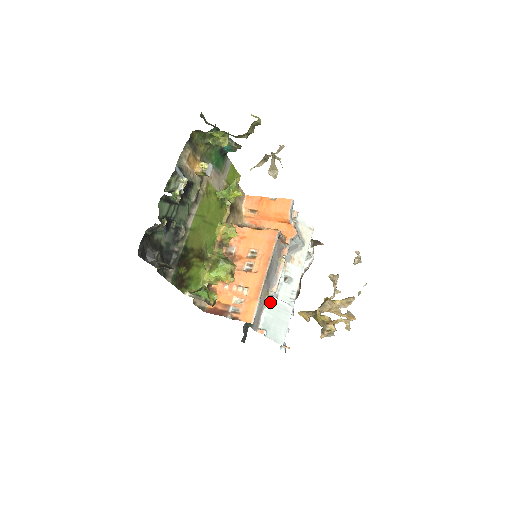
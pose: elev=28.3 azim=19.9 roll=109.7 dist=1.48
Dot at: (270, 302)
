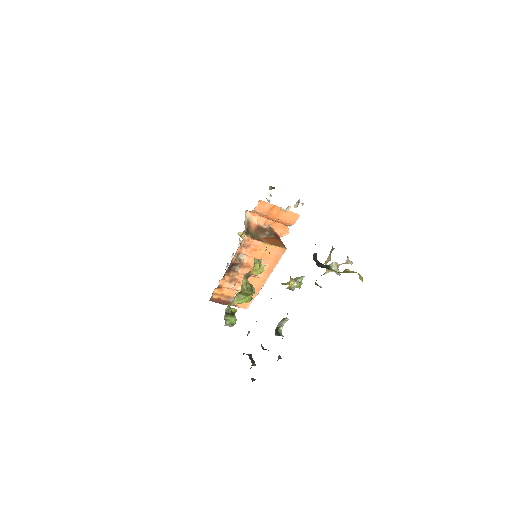
Dot at: occluded
